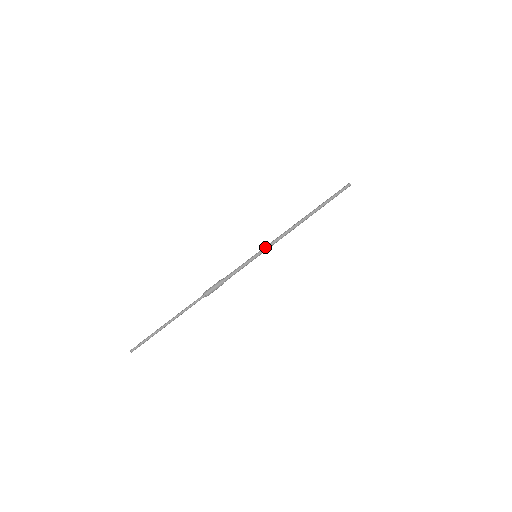
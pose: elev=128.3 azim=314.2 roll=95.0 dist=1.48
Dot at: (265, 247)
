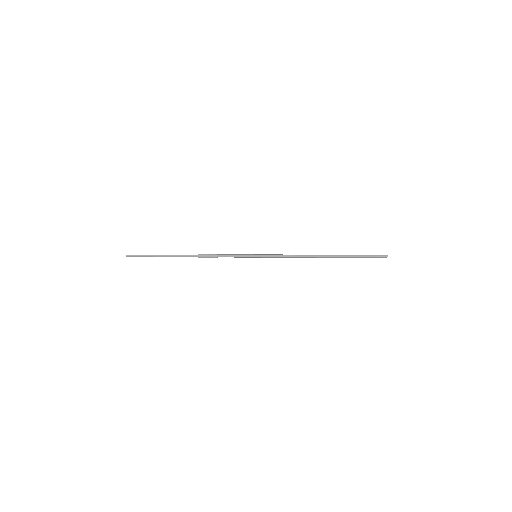
Dot at: (268, 254)
